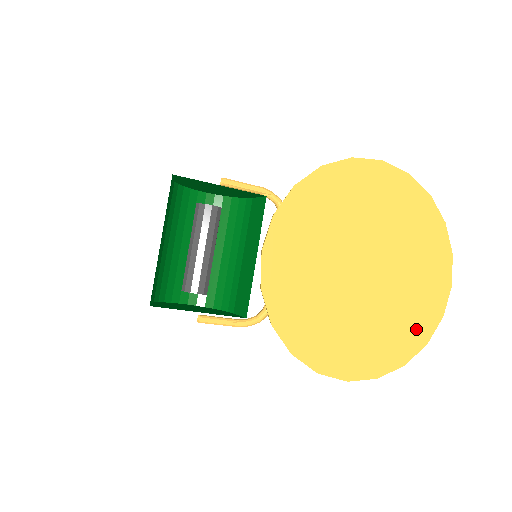
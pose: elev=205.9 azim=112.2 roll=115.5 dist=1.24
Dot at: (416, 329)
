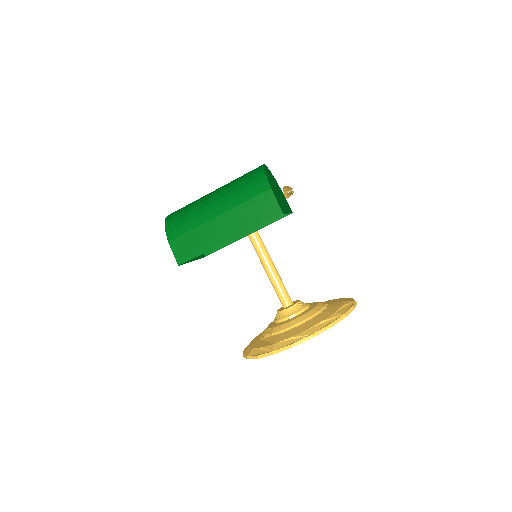
Dot at: occluded
